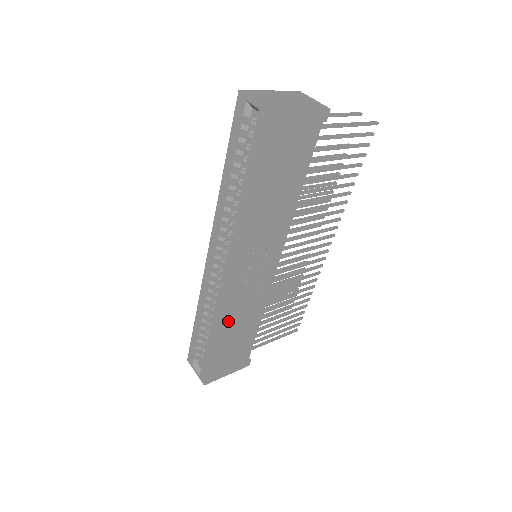
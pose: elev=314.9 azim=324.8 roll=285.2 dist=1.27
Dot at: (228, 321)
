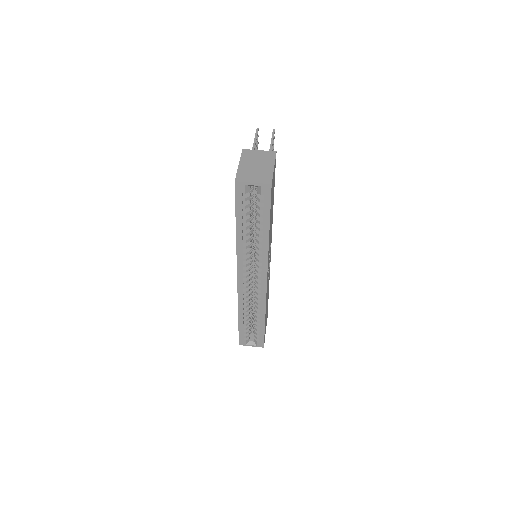
Dot at: (266, 303)
